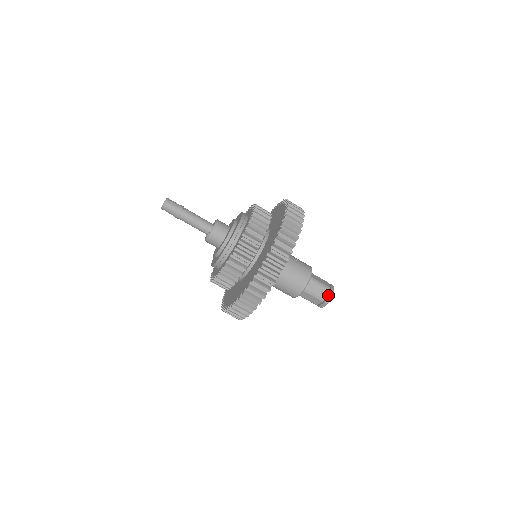
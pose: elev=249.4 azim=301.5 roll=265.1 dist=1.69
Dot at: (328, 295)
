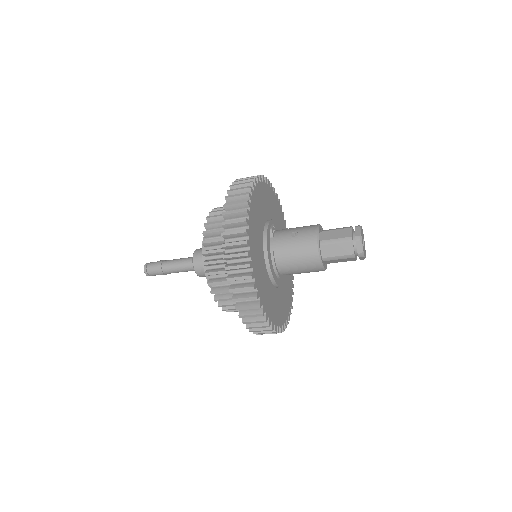
Dot at: (356, 247)
